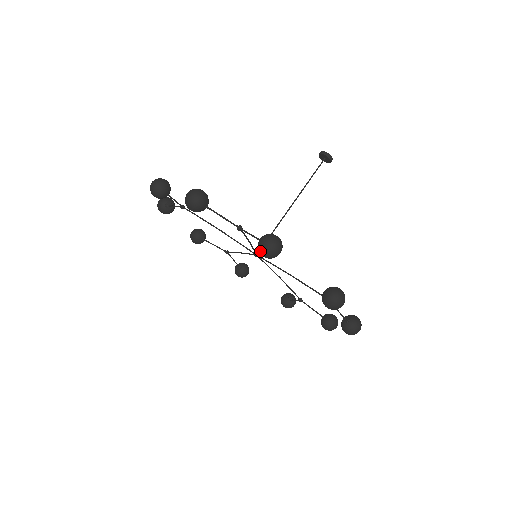
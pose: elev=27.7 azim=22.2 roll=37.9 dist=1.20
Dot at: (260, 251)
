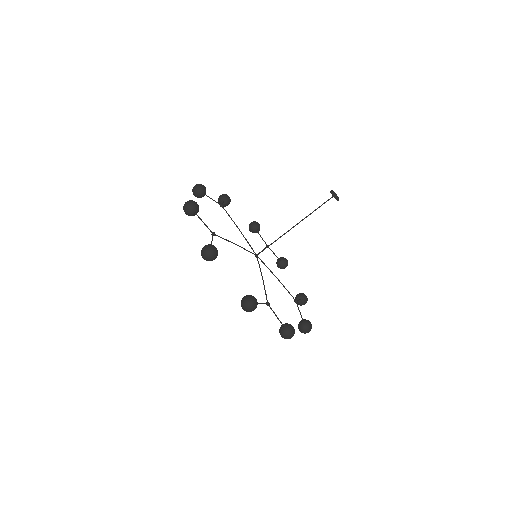
Dot at: (281, 336)
